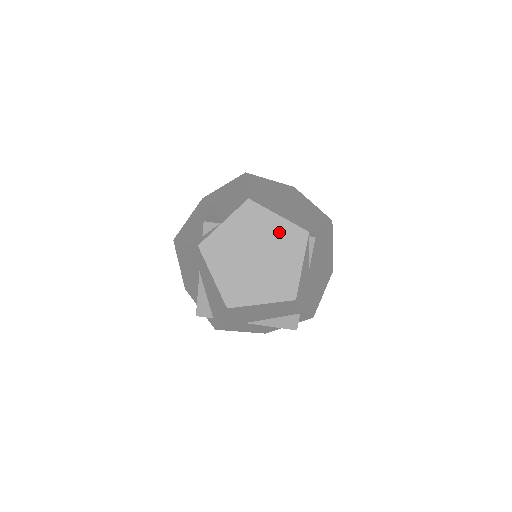
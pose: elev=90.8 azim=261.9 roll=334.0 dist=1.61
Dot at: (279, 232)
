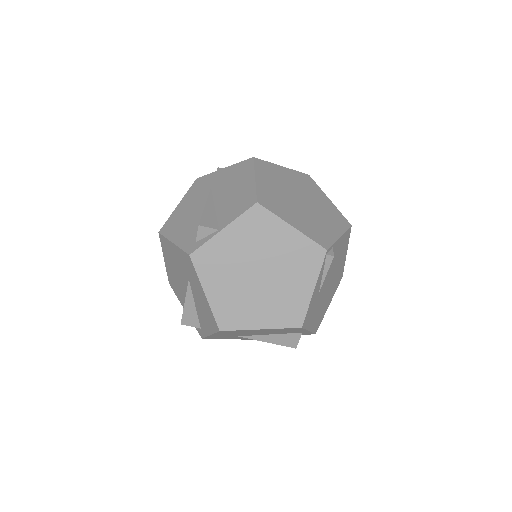
Dot at: (291, 247)
